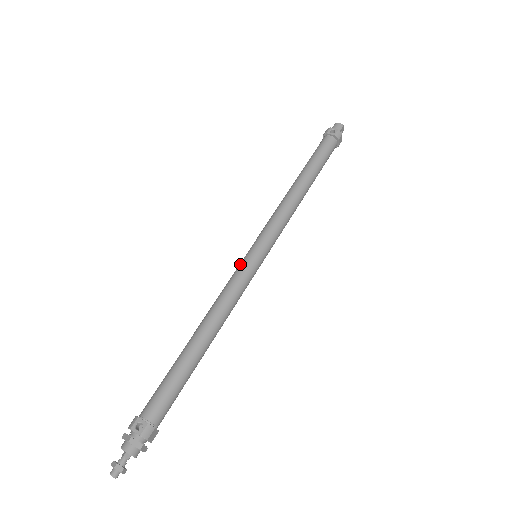
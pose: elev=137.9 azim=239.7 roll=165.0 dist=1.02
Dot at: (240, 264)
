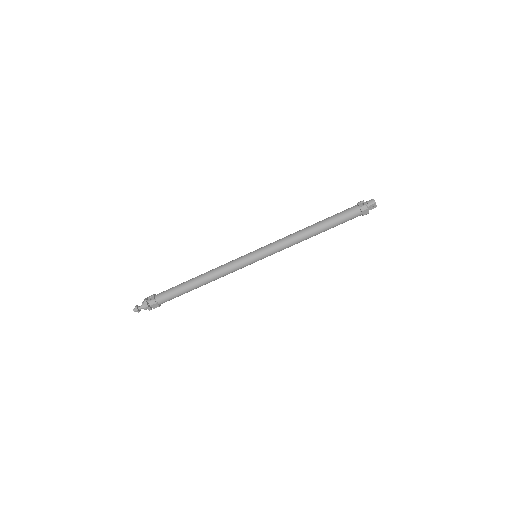
Dot at: occluded
